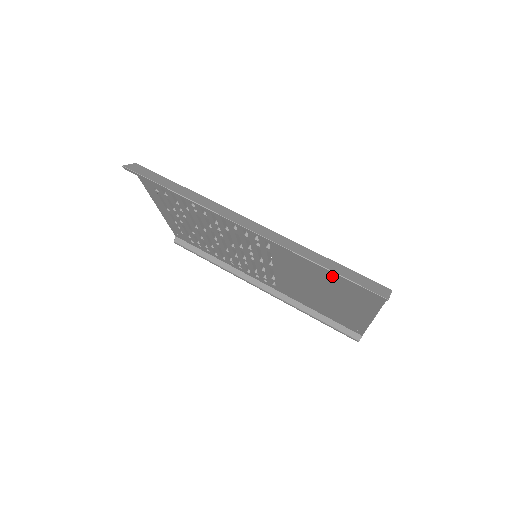
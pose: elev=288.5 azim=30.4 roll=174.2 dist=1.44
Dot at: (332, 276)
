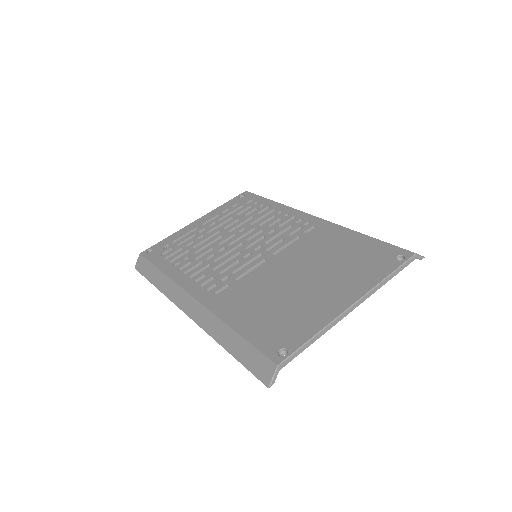
Dot at: occluded
